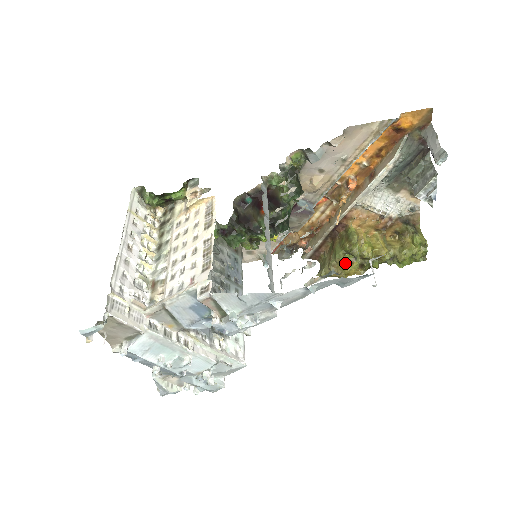
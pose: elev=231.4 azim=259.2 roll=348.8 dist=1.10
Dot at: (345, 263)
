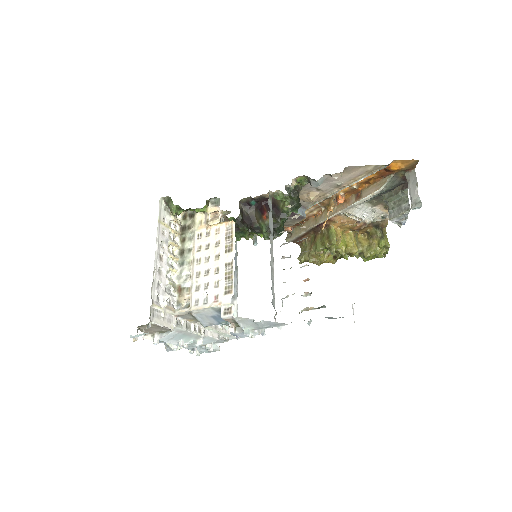
Dot at: (322, 256)
